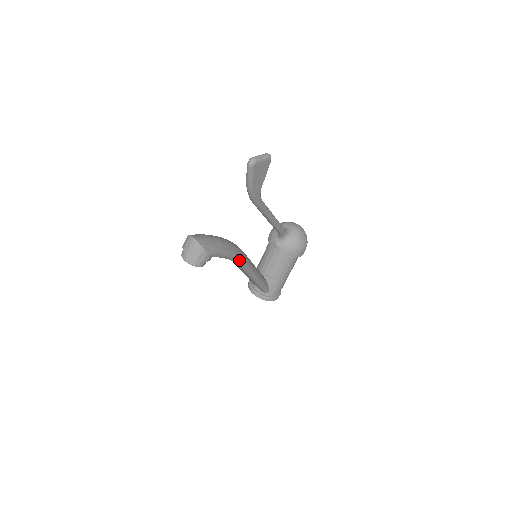
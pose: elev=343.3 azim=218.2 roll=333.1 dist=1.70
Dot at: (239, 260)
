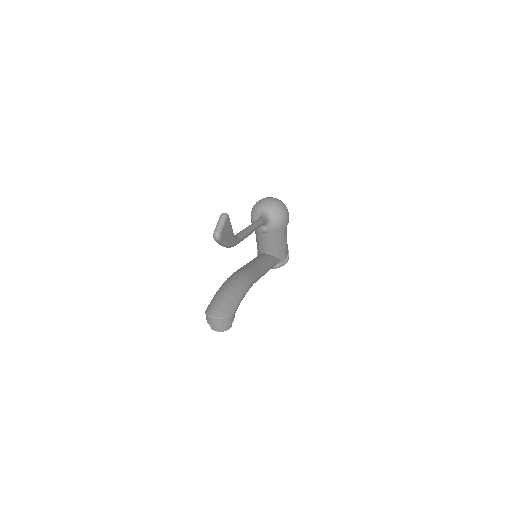
Dot at: (251, 286)
